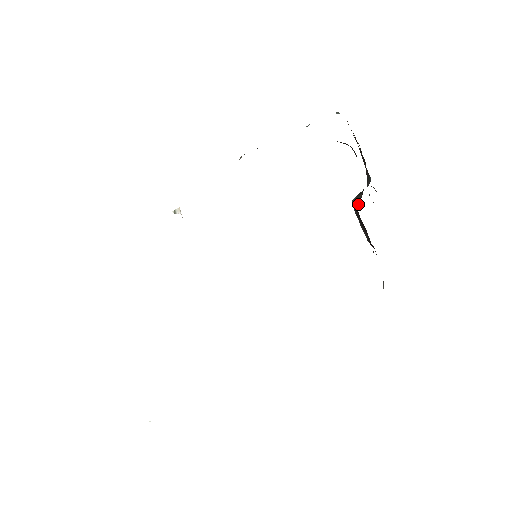
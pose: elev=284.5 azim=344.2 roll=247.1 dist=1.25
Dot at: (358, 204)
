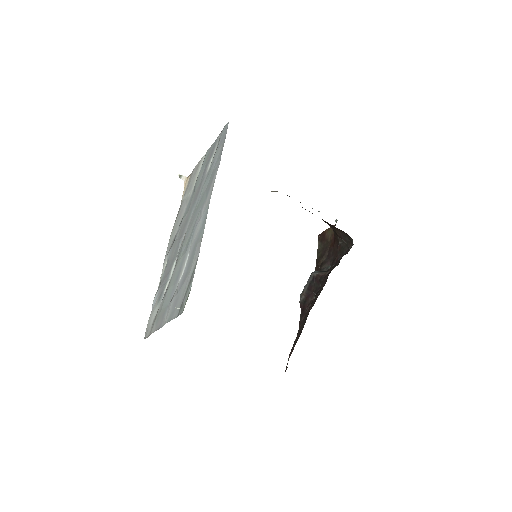
Dot at: (321, 276)
